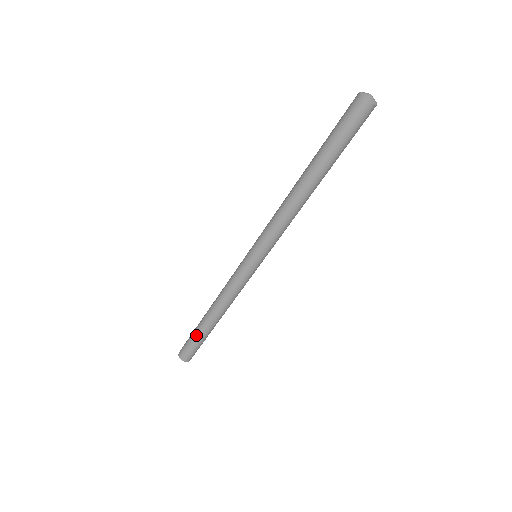
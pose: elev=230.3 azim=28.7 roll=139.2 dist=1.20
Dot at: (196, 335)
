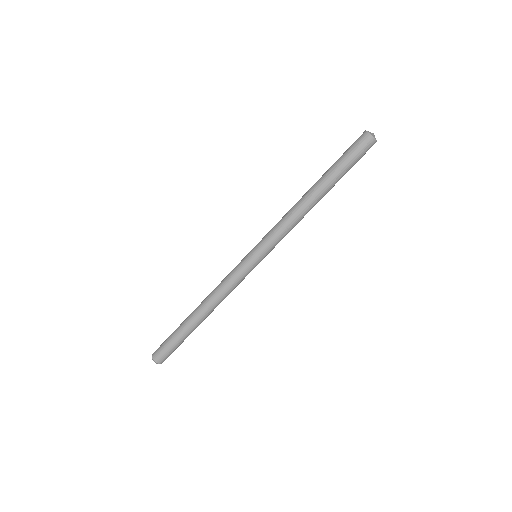
Dot at: (178, 332)
